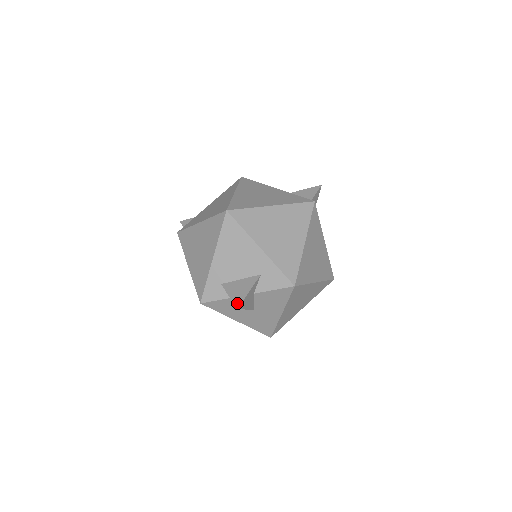
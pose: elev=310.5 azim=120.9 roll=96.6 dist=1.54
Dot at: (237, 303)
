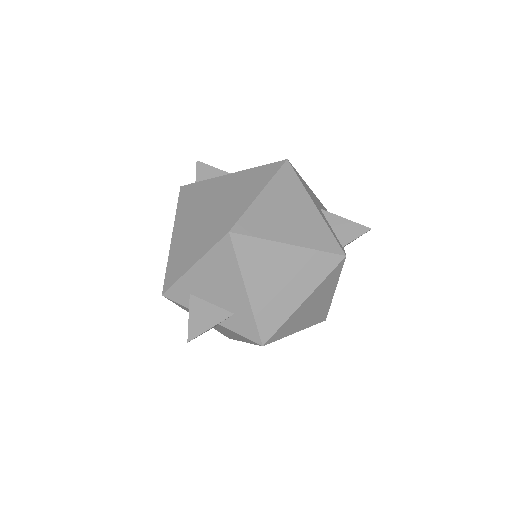
Dot at: (191, 335)
